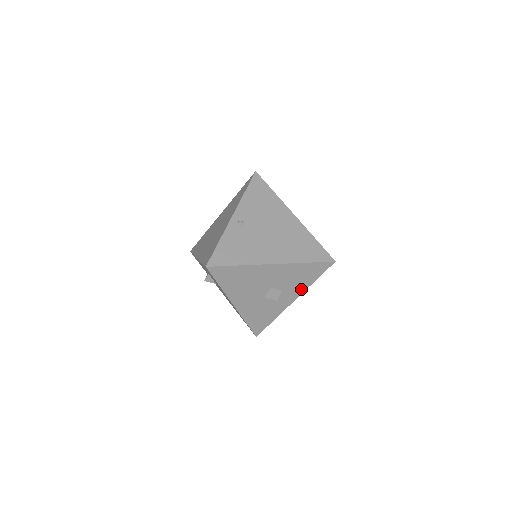
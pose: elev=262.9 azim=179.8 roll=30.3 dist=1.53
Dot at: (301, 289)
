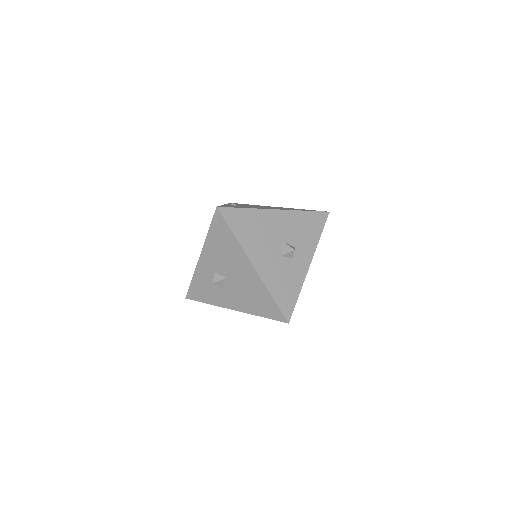
Dot at: (312, 247)
